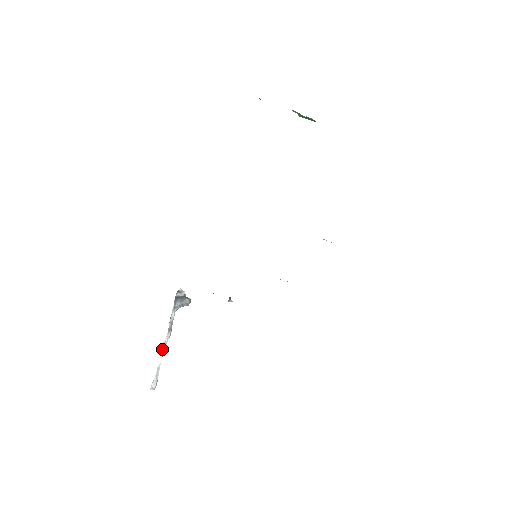
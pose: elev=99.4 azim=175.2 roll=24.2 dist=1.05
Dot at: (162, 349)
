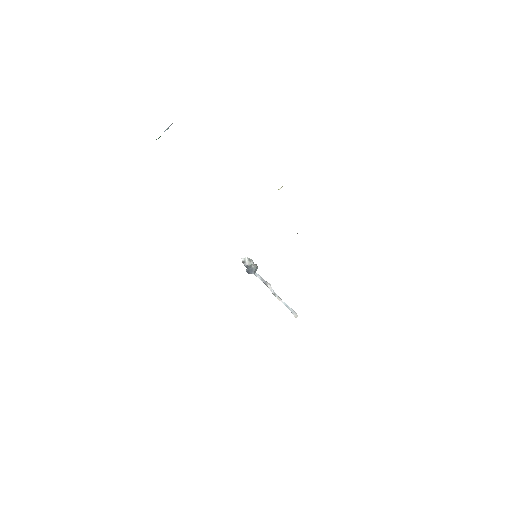
Dot at: (275, 296)
